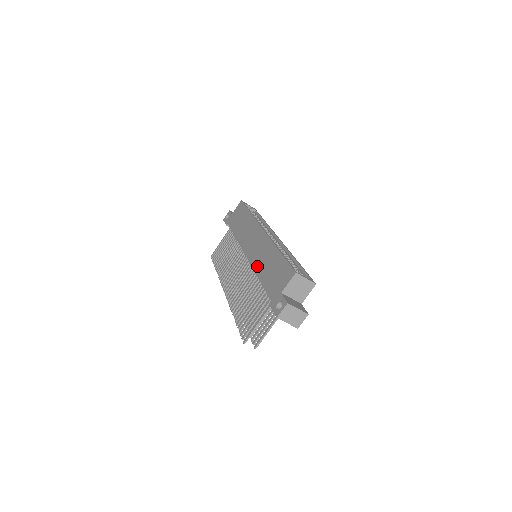
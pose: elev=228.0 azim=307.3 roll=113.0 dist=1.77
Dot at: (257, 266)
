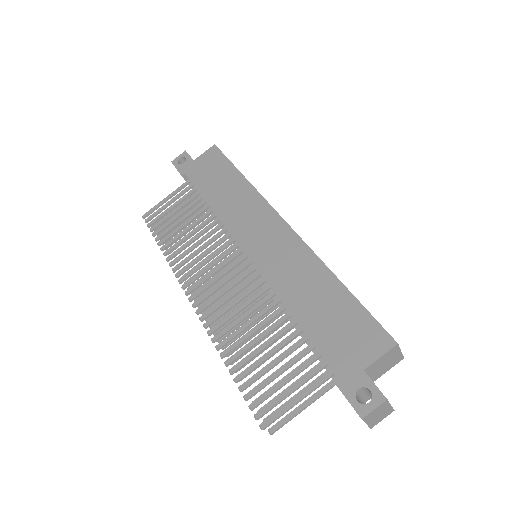
Dot at: (283, 288)
